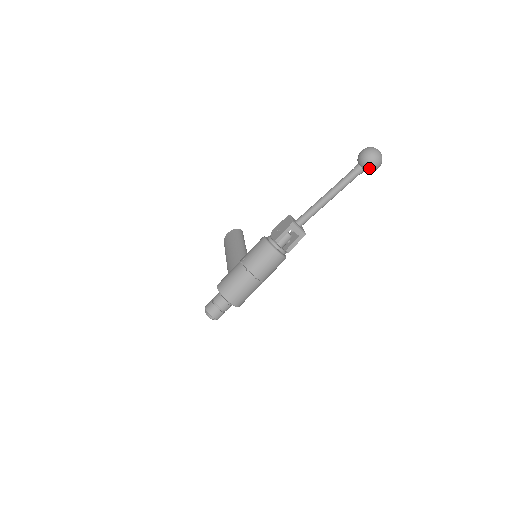
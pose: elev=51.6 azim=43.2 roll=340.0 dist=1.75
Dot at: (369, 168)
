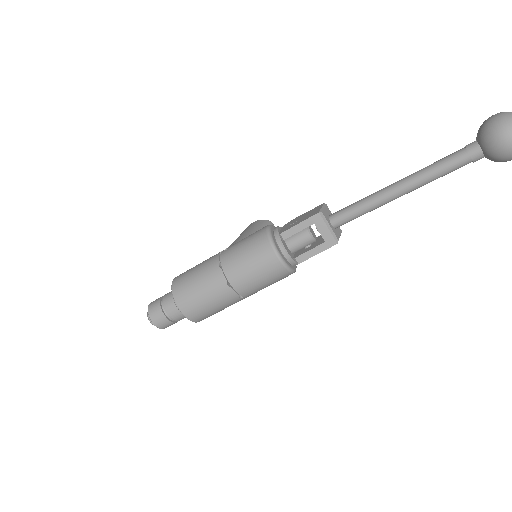
Dot at: (495, 149)
